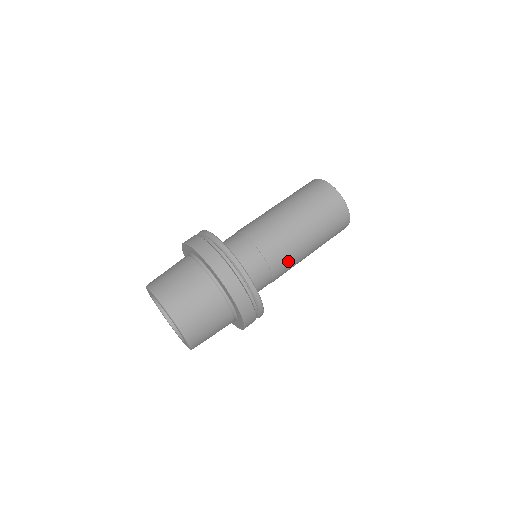
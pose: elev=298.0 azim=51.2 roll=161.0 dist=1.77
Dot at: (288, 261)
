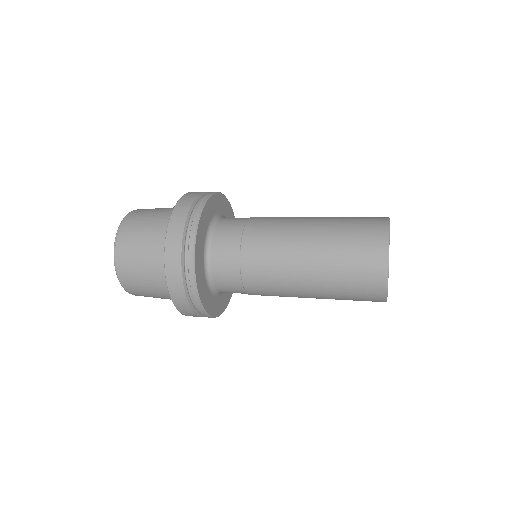
Dot at: (274, 221)
